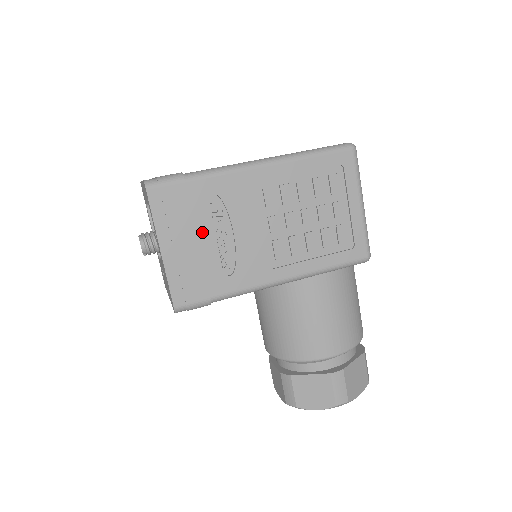
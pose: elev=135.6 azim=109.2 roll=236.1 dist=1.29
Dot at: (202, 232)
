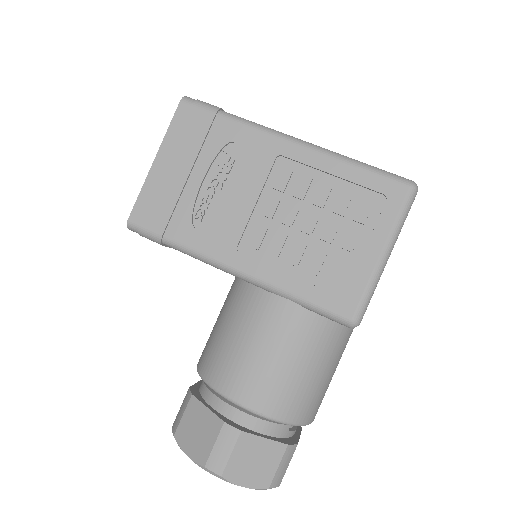
Dot at: (199, 169)
